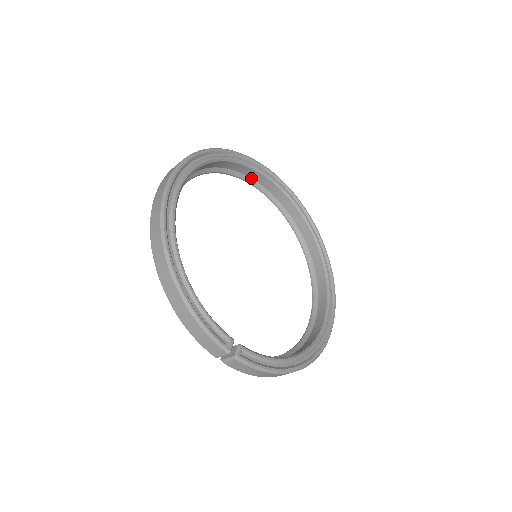
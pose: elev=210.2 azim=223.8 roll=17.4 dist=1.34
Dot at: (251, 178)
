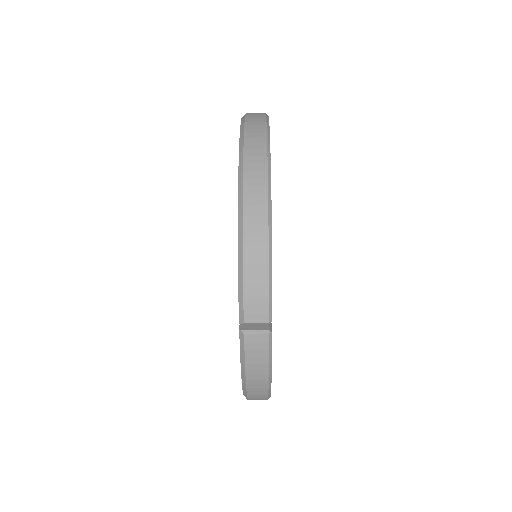
Dot at: occluded
